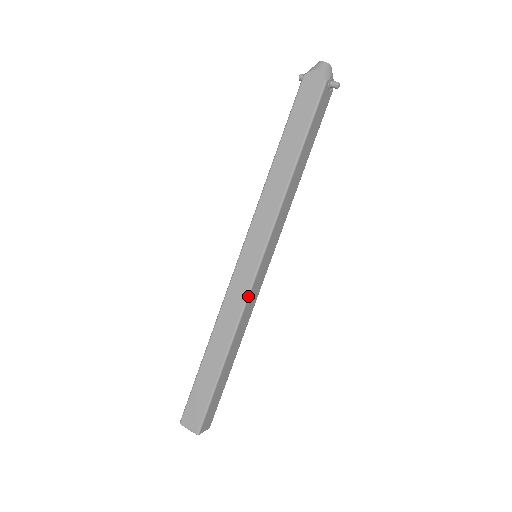
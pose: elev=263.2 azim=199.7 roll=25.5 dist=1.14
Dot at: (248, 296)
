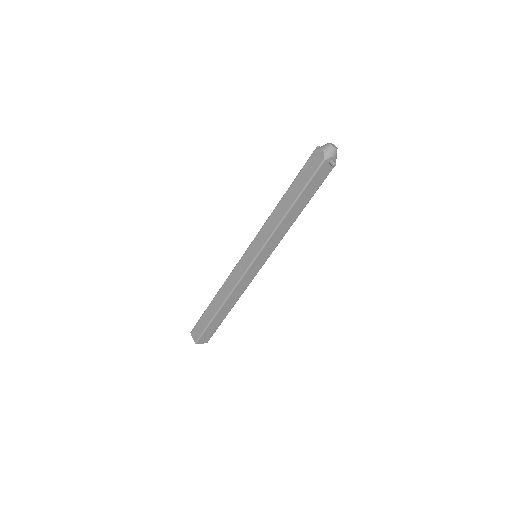
Dot at: (241, 279)
